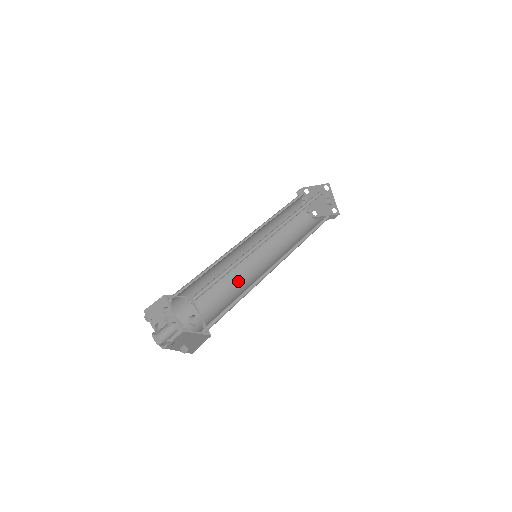
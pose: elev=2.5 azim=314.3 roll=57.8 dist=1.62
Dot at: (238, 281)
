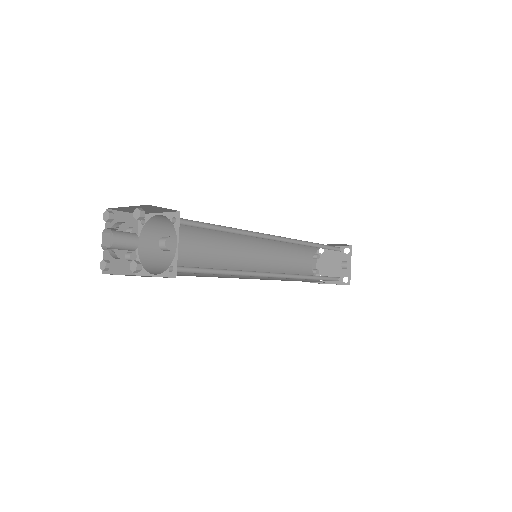
Dot at: occluded
